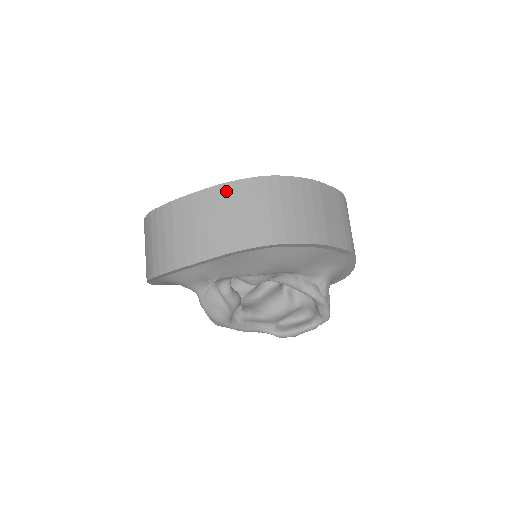
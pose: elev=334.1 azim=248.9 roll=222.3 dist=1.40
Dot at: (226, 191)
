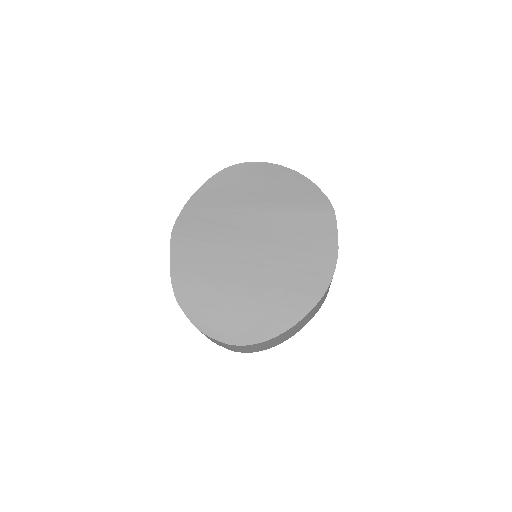
Dot at: occluded
